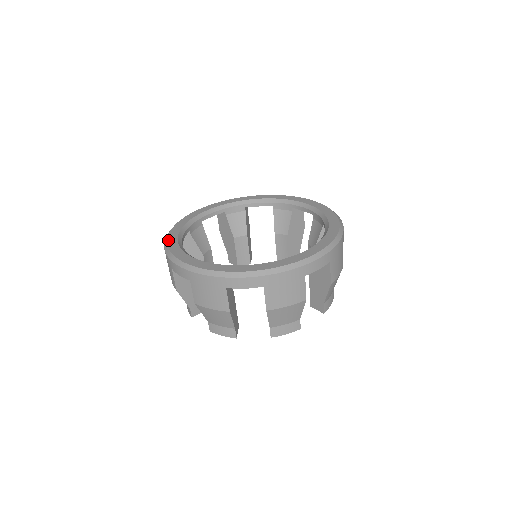
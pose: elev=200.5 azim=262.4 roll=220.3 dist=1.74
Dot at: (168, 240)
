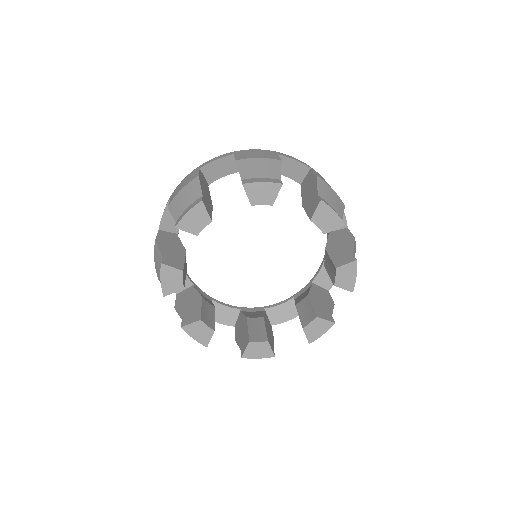
Dot at: occluded
